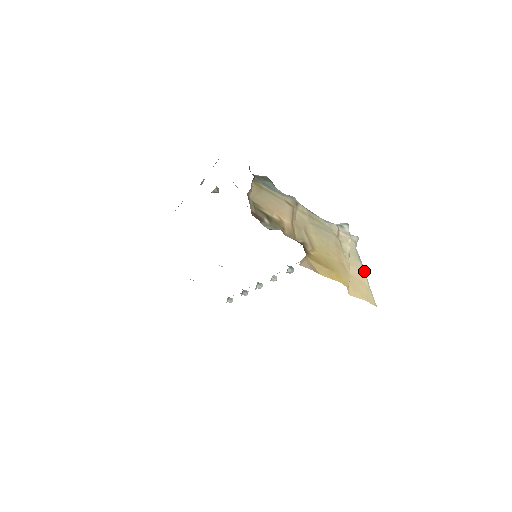
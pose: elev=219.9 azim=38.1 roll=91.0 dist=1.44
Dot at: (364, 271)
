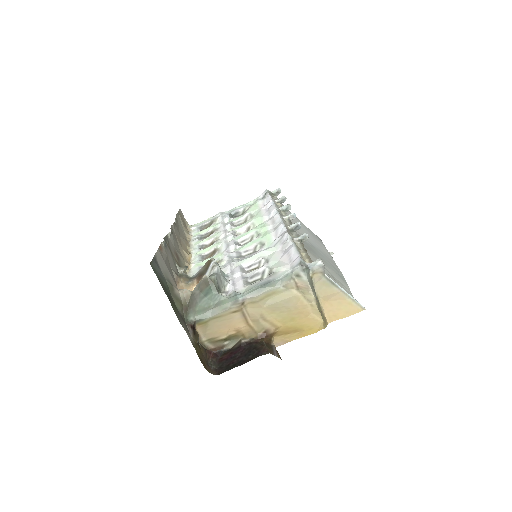
Dot at: (341, 291)
